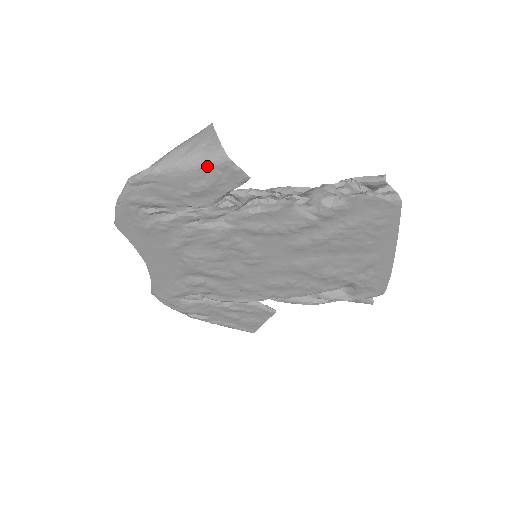
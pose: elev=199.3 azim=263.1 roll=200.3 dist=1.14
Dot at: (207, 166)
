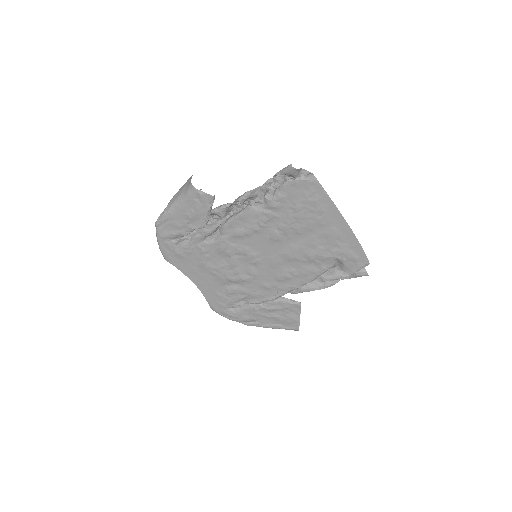
Dot at: (188, 198)
